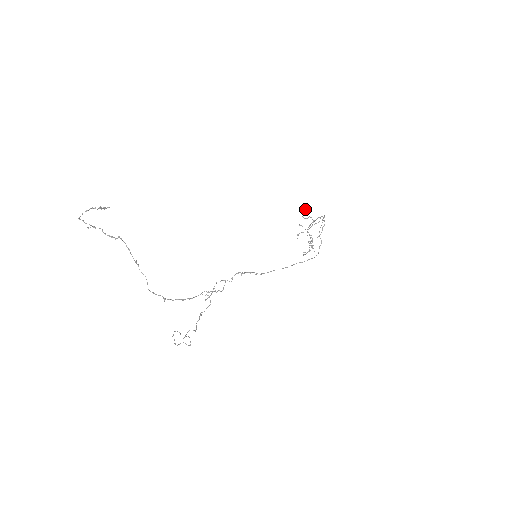
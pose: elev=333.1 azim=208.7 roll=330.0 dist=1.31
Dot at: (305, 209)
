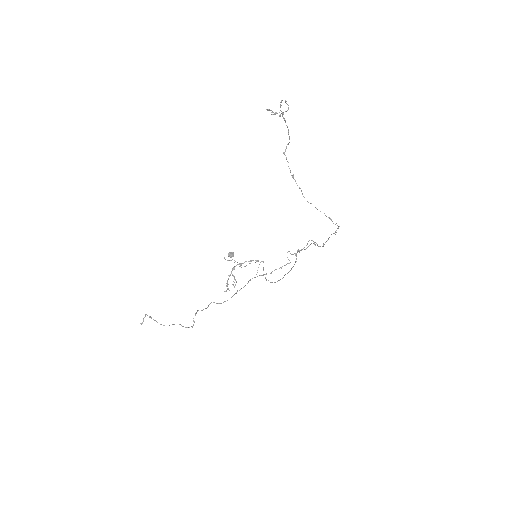
Dot at: (229, 252)
